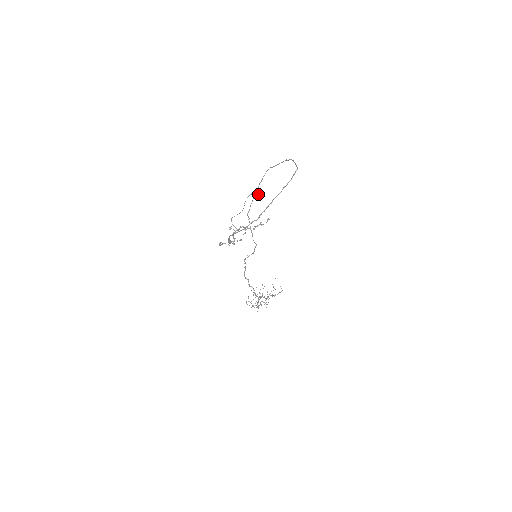
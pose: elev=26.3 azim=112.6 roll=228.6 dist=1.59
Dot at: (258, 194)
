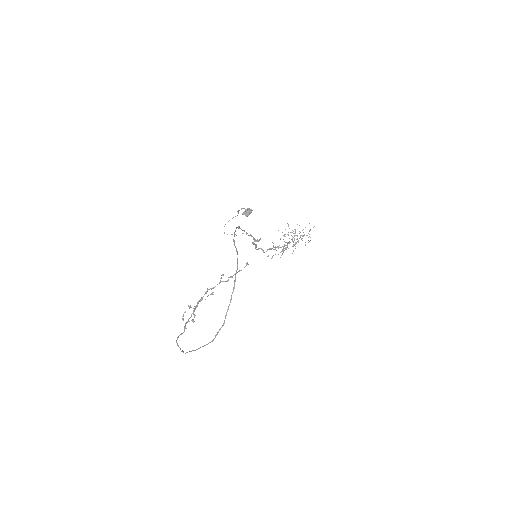
Dot at: (246, 216)
